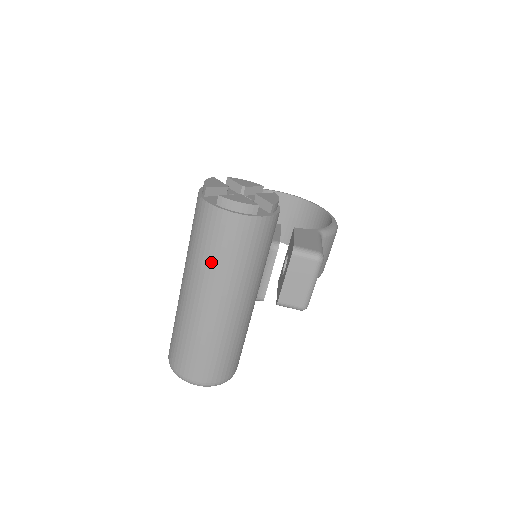
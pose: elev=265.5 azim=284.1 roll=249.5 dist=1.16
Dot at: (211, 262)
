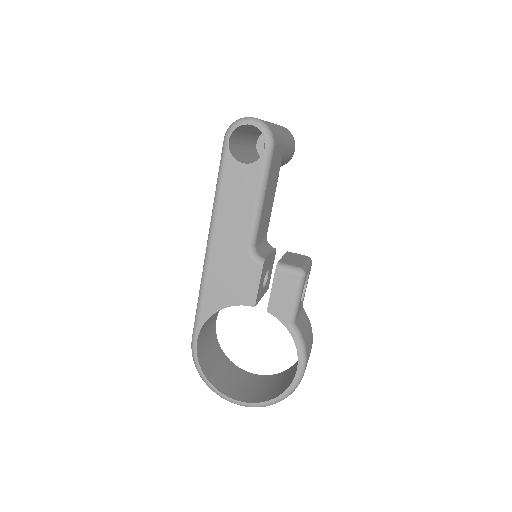
Dot at: occluded
